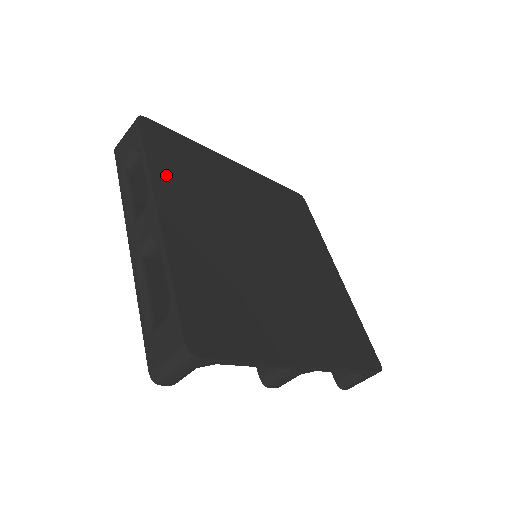
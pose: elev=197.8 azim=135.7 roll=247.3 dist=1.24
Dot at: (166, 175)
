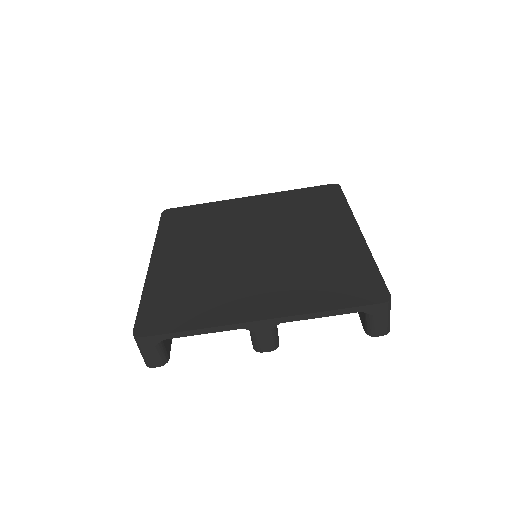
Dot at: (169, 237)
